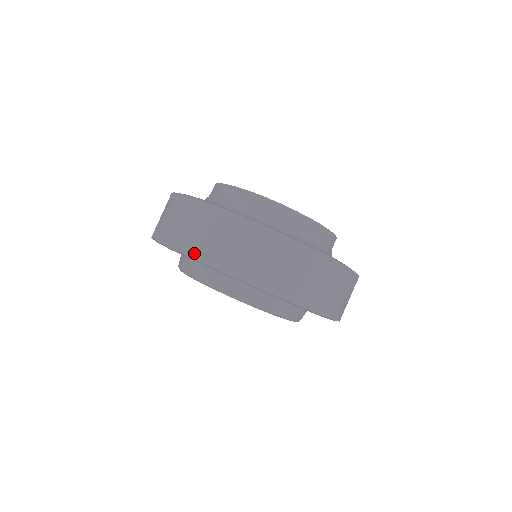
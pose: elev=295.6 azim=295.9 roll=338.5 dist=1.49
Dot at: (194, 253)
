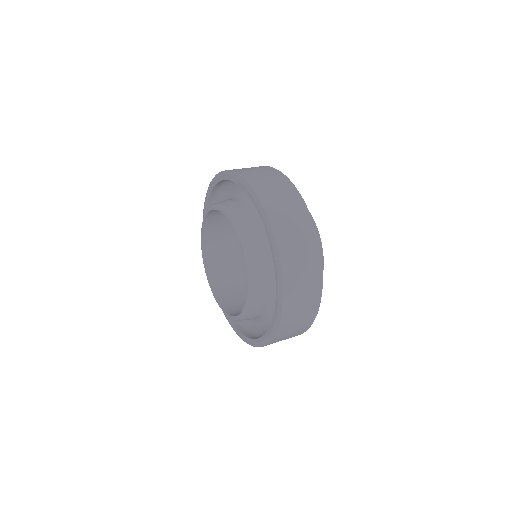
Dot at: (257, 189)
